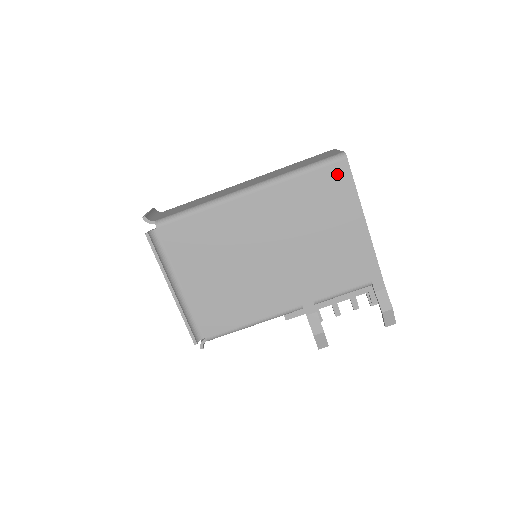
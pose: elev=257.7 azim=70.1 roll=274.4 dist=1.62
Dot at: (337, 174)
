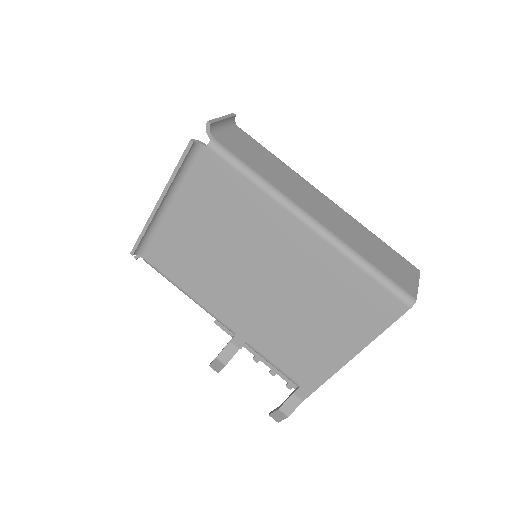
Dot at: (386, 306)
